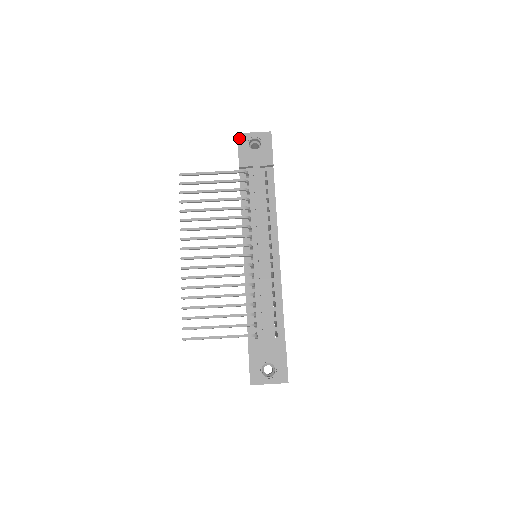
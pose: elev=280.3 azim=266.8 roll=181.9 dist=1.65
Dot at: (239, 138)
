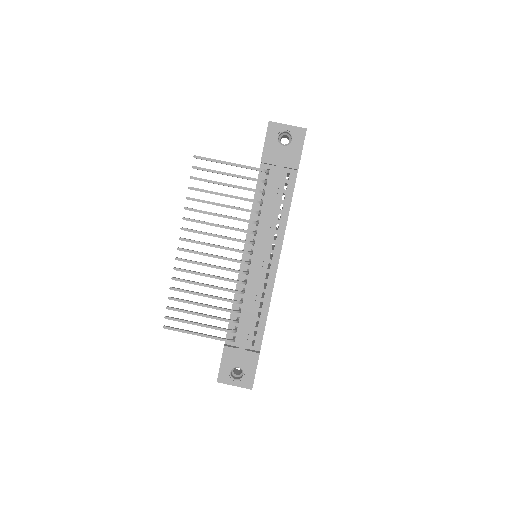
Dot at: (269, 127)
